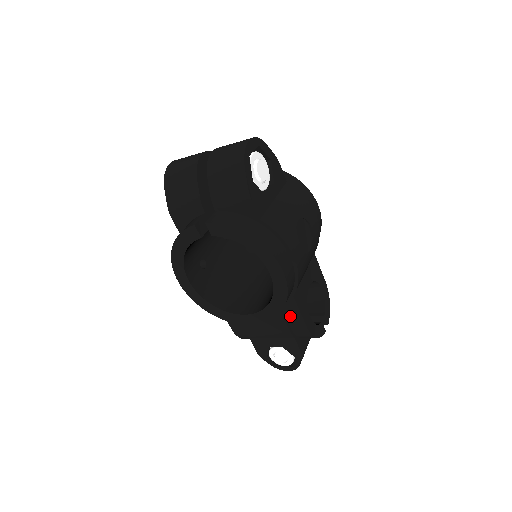
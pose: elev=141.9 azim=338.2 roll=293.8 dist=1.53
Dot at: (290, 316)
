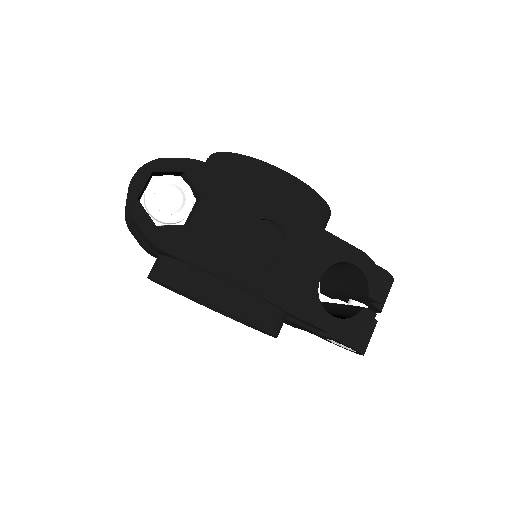
Dot at: (305, 323)
